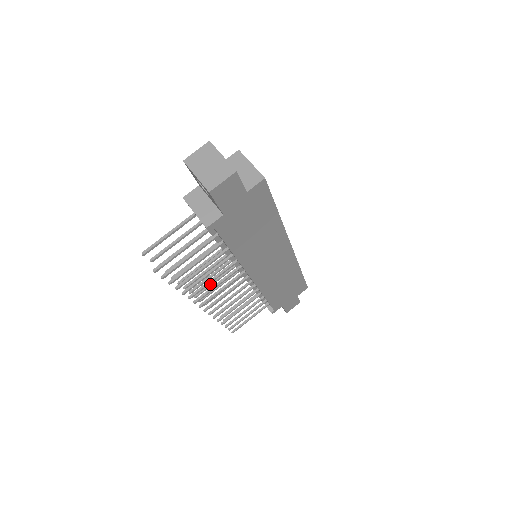
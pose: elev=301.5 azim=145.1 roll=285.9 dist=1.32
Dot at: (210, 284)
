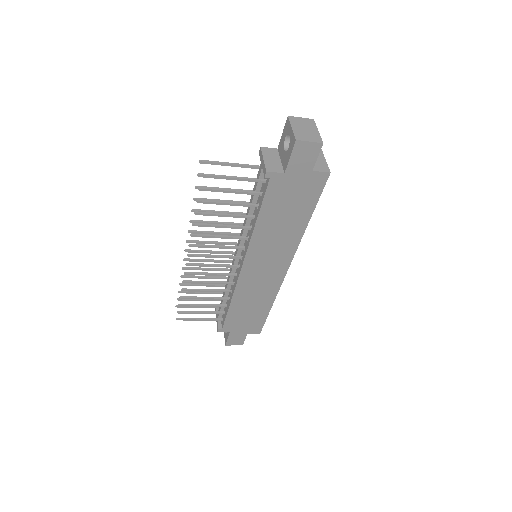
Dot at: (205, 251)
